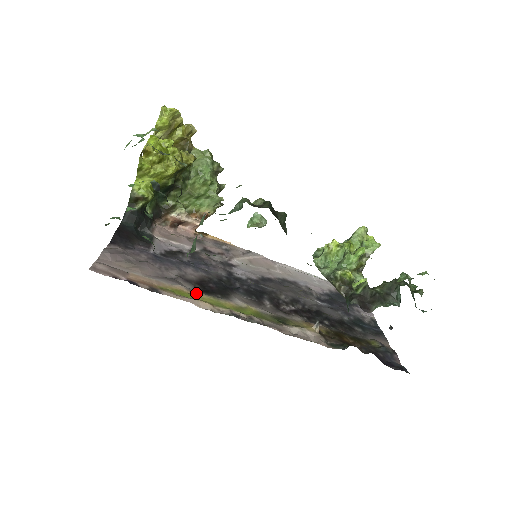
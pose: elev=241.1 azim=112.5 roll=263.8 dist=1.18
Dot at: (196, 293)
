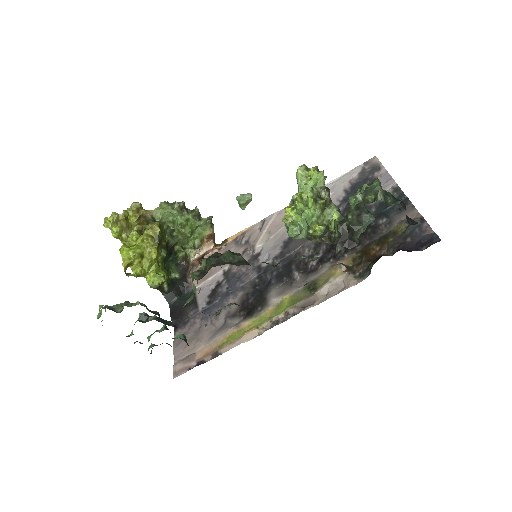
Dot at: (243, 325)
